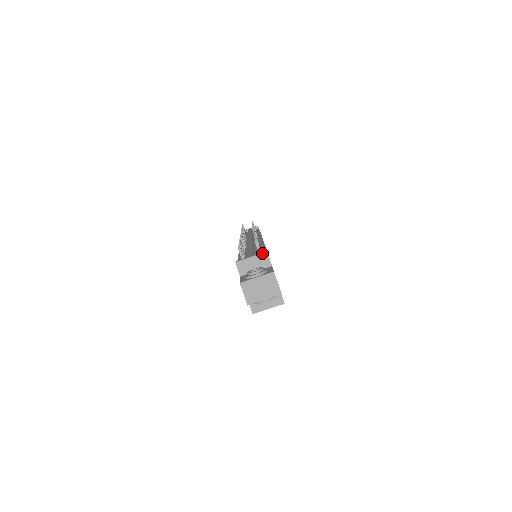
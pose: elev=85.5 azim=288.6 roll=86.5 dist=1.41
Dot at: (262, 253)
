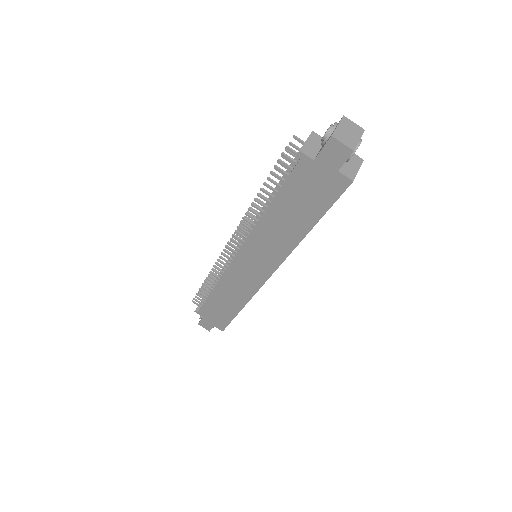
Dot at: (310, 134)
